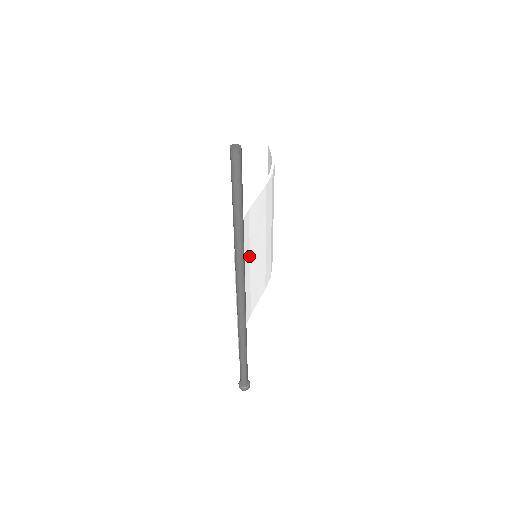
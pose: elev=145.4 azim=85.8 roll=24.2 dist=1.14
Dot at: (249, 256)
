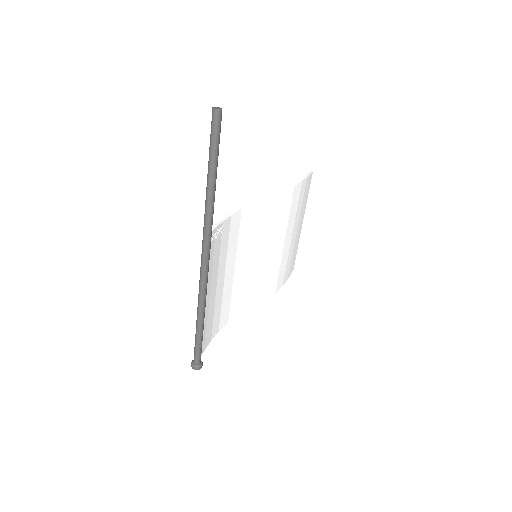
Dot at: (247, 251)
